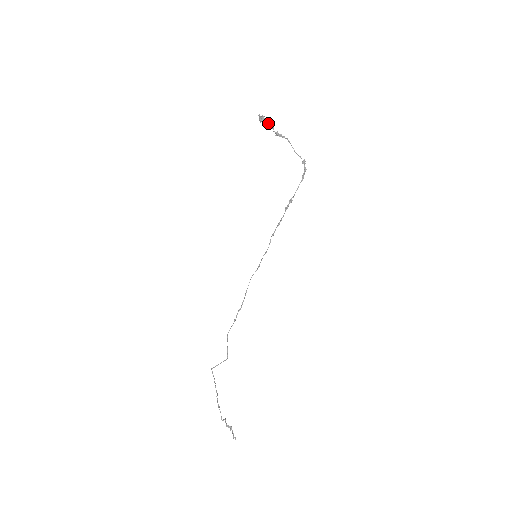
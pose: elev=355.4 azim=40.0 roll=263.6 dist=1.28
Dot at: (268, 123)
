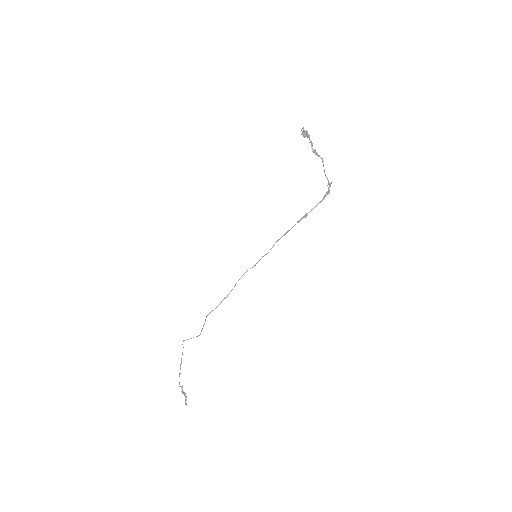
Dot at: (309, 138)
